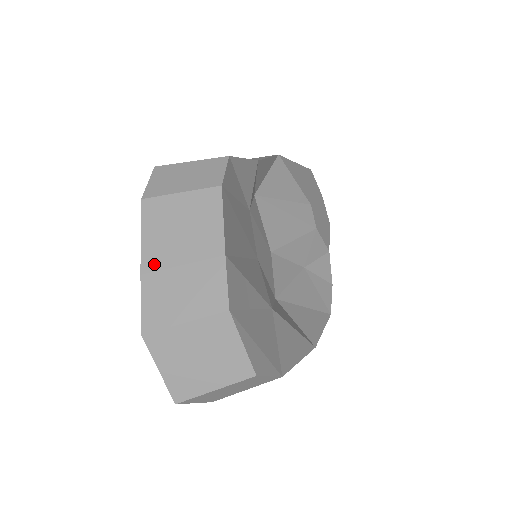
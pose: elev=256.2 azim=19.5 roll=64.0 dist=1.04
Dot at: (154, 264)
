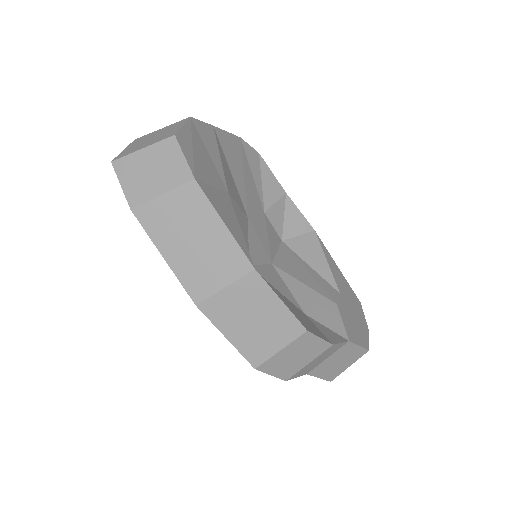
Dot at: occluded
